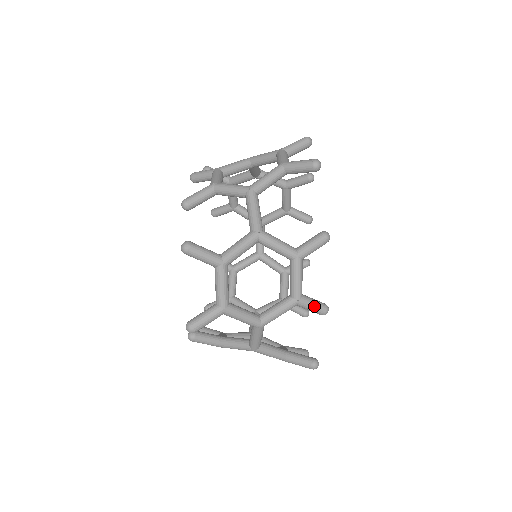
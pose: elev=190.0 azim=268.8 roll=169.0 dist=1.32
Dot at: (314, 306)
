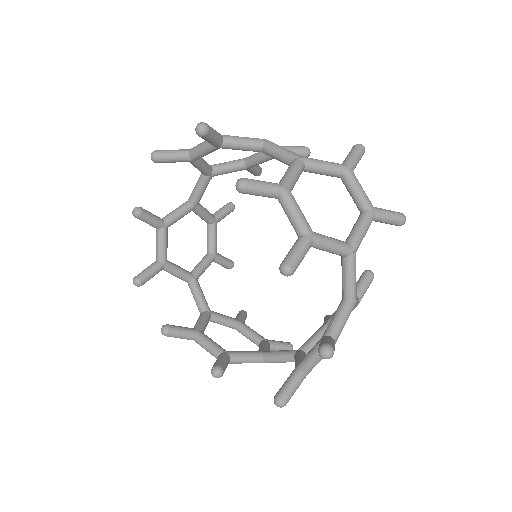
Dot at: occluded
